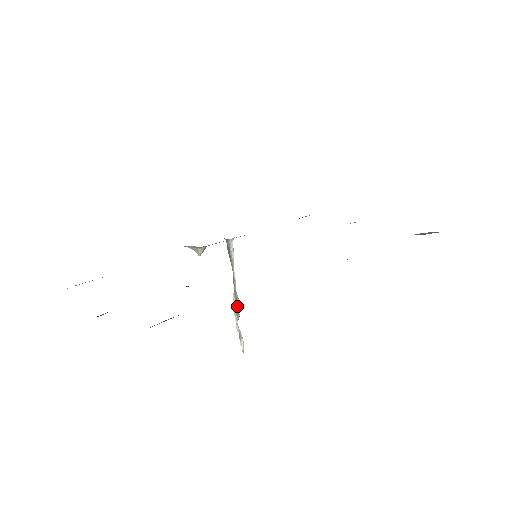
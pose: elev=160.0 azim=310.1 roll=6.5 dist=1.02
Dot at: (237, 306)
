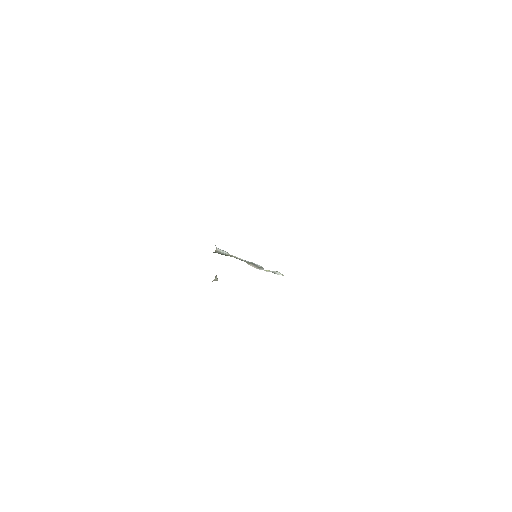
Dot at: (256, 265)
